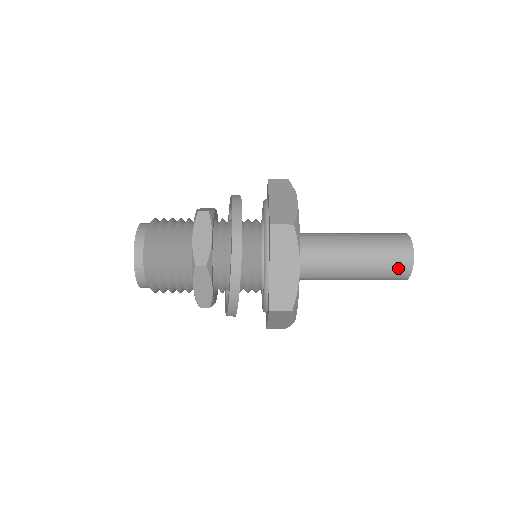
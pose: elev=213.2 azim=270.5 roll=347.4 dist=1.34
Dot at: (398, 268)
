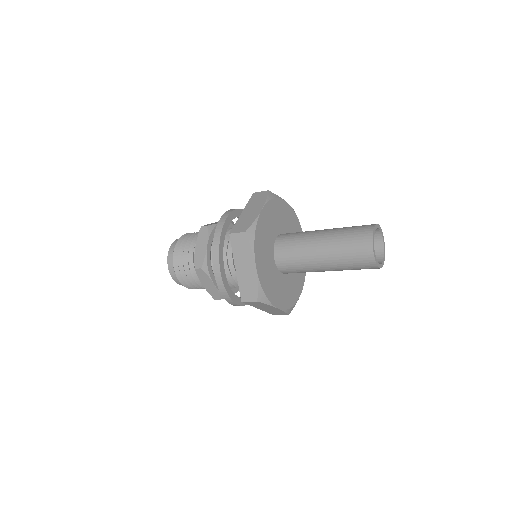
Dot at: (361, 258)
